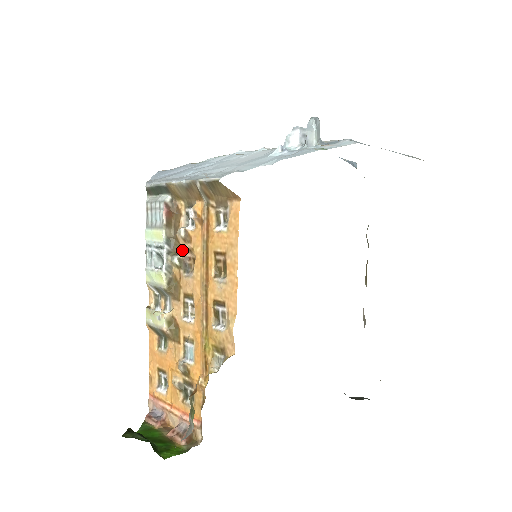
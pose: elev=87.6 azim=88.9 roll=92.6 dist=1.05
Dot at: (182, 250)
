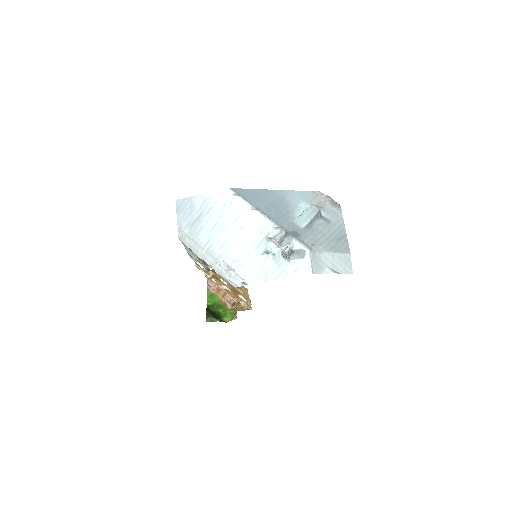
Dot at: occluded
